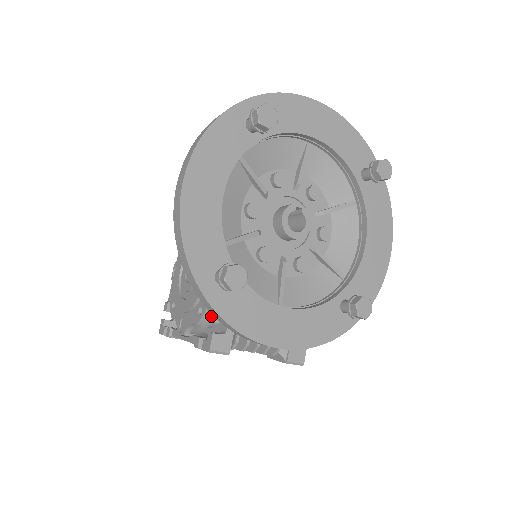
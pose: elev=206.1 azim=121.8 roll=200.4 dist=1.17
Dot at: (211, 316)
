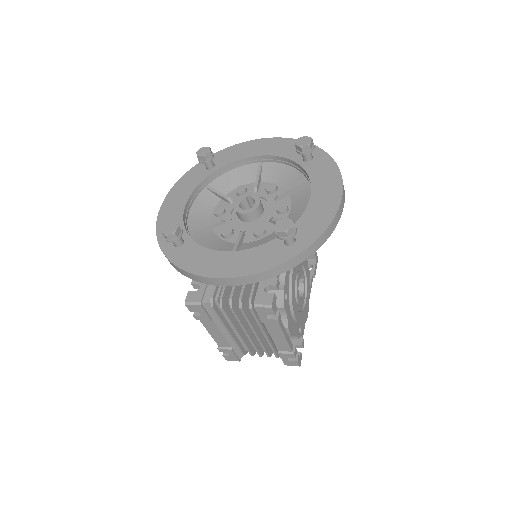
Dot at: occluded
